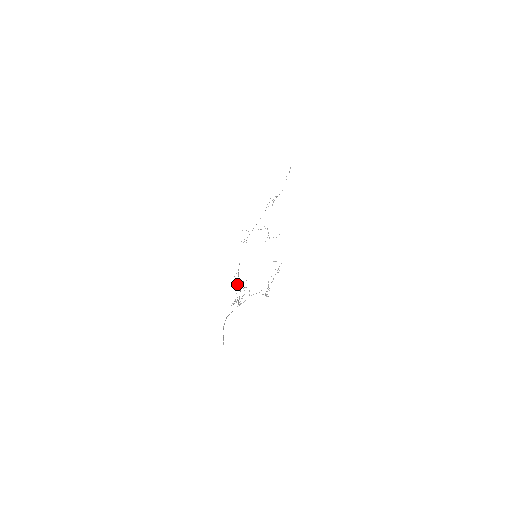
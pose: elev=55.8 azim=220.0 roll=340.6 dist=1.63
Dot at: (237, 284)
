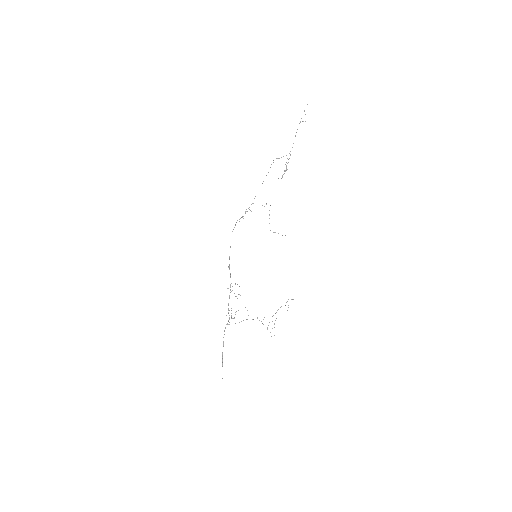
Dot at: (232, 290)
